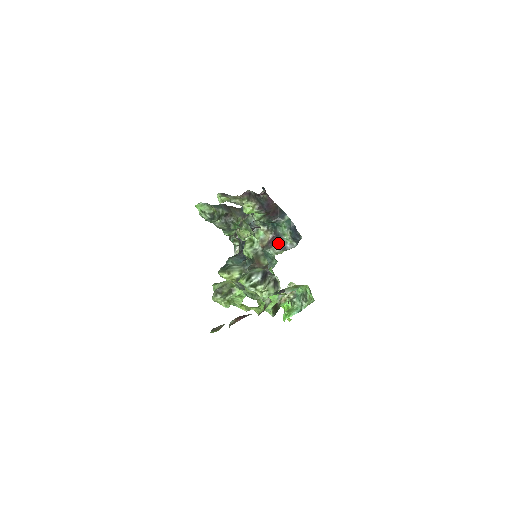
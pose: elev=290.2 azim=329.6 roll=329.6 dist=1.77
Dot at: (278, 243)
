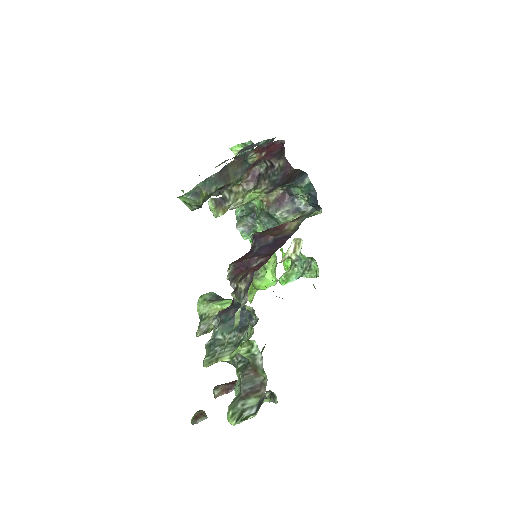
Dot at: (289, 205)
